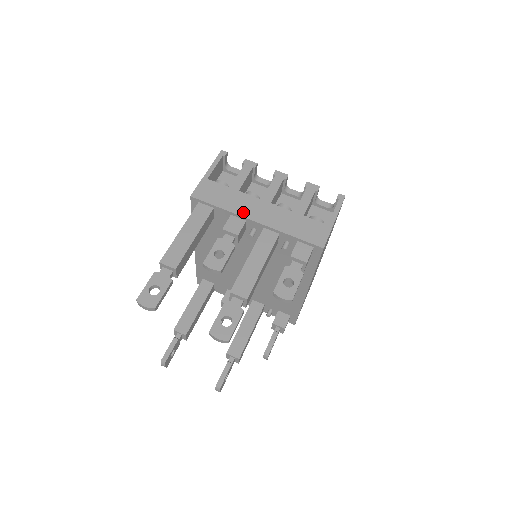
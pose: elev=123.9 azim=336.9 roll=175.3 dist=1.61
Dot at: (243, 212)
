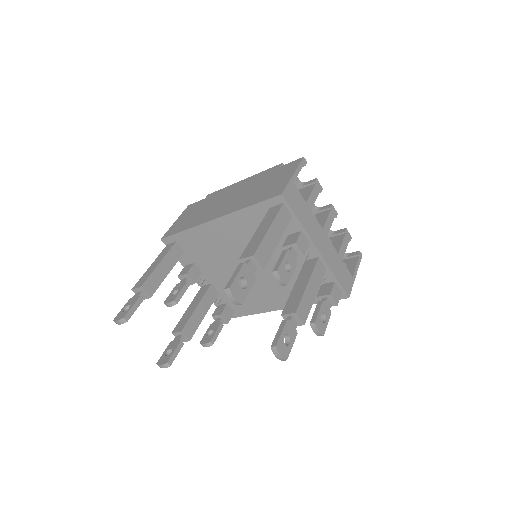
Dot at: (312, 235)
